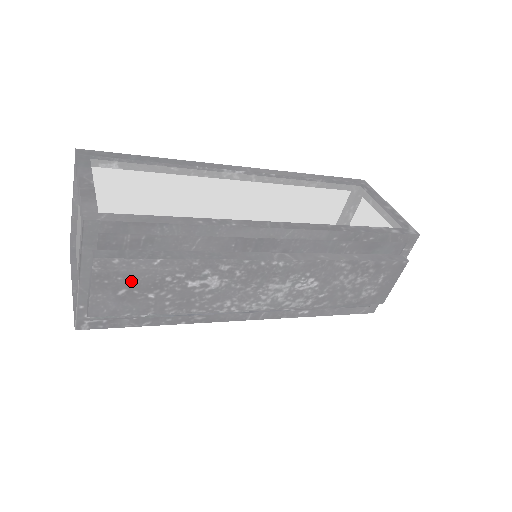
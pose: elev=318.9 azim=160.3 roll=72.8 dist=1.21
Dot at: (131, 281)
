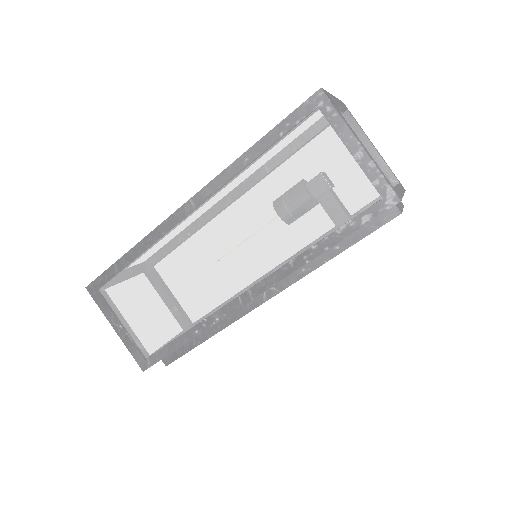
Dot at: occluded
